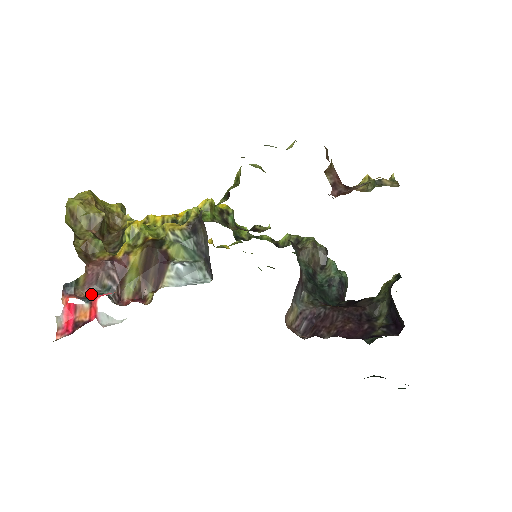
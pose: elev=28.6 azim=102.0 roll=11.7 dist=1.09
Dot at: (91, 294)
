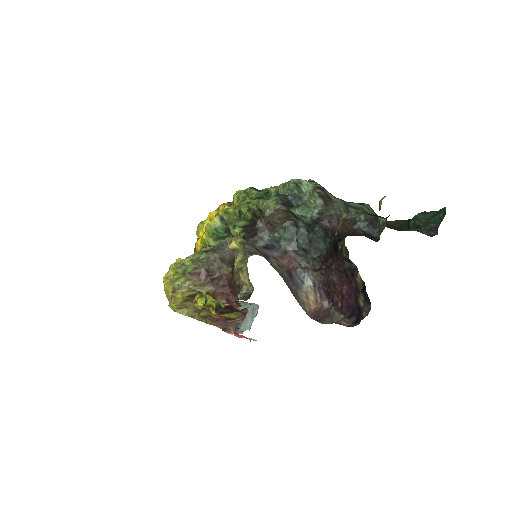
Dot at: (234, 326)
